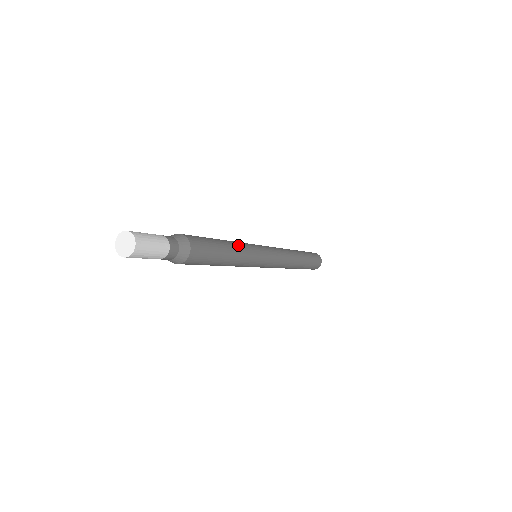
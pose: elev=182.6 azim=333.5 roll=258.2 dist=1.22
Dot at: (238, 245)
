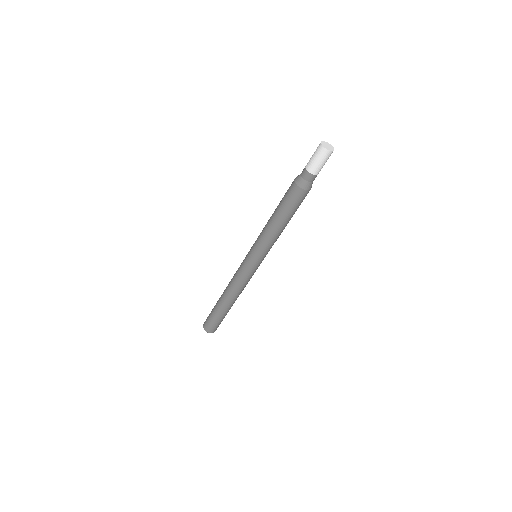
Dot at: occluded
